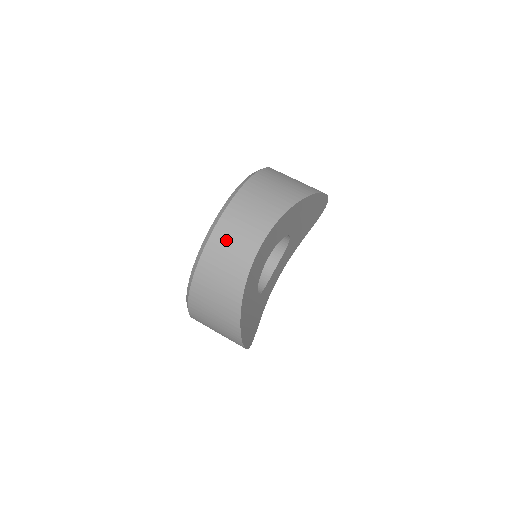
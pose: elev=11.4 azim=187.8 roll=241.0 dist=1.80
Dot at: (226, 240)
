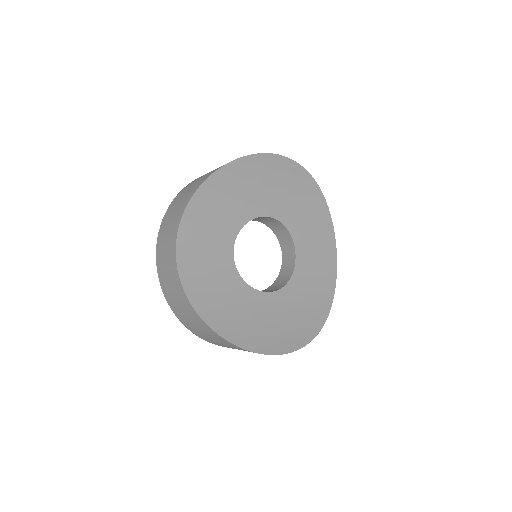
Dot at: (163, 267)
